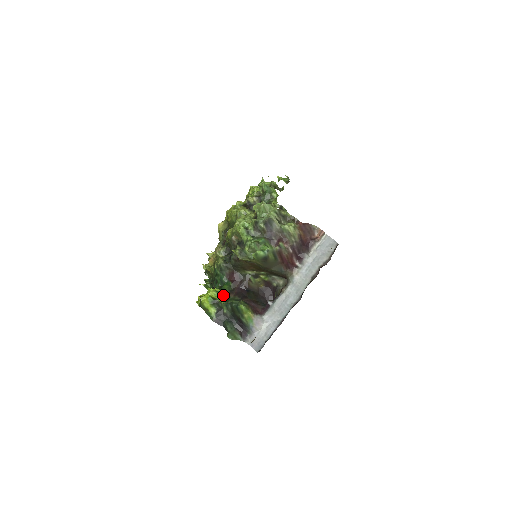
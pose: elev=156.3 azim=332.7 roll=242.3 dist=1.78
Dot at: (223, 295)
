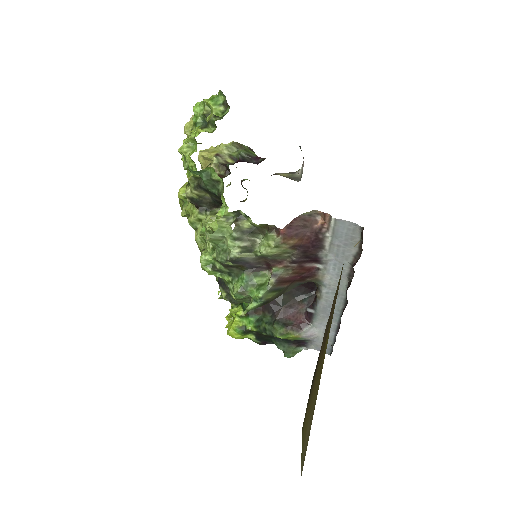
Dot at: (250, 319)
